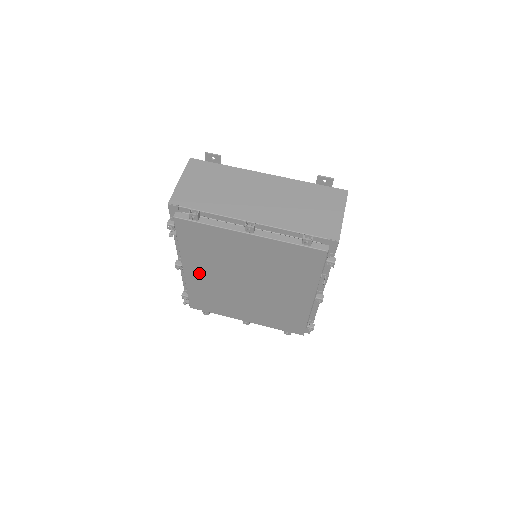
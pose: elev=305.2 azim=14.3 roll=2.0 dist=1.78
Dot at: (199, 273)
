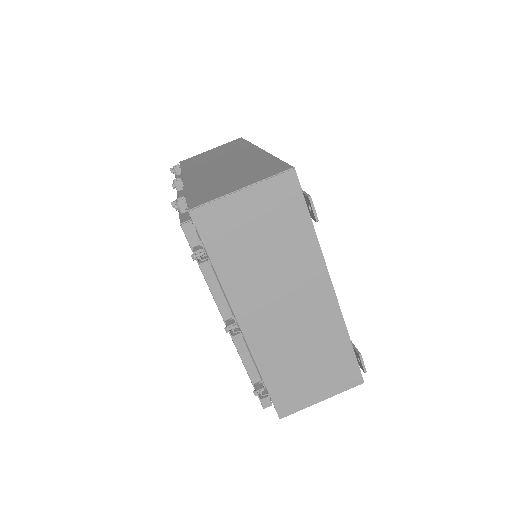
Dot at: occluded
